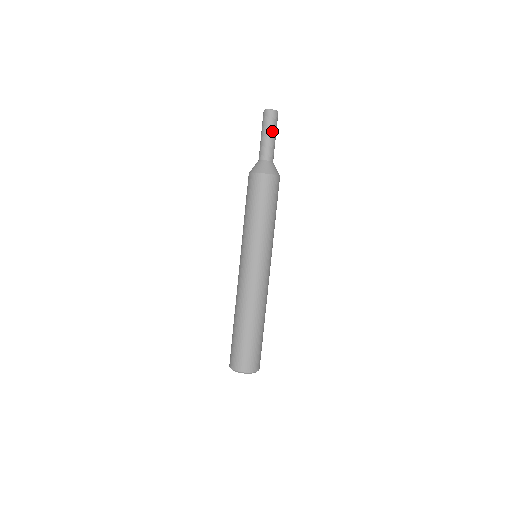
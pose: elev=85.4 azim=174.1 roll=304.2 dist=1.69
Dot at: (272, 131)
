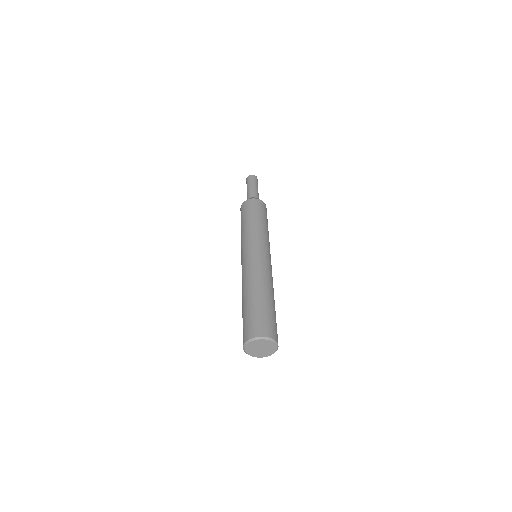
Dot at: occluded
